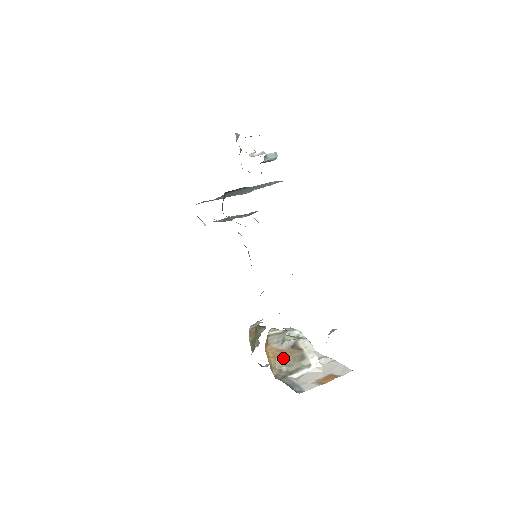
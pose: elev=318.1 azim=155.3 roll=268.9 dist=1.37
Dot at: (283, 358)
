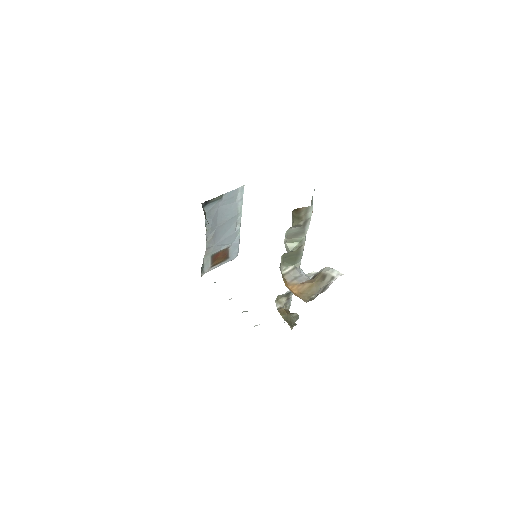
Dot at: (308, 289)
